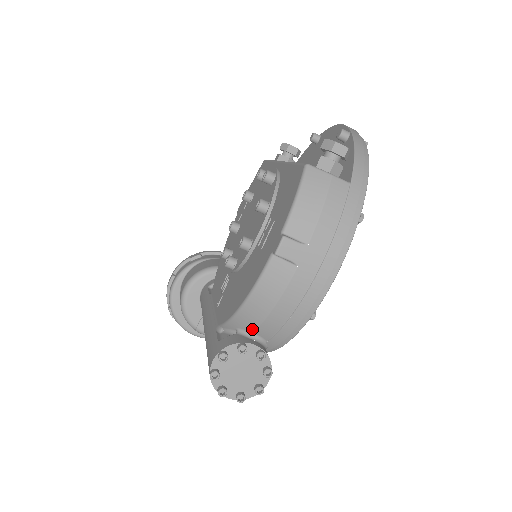
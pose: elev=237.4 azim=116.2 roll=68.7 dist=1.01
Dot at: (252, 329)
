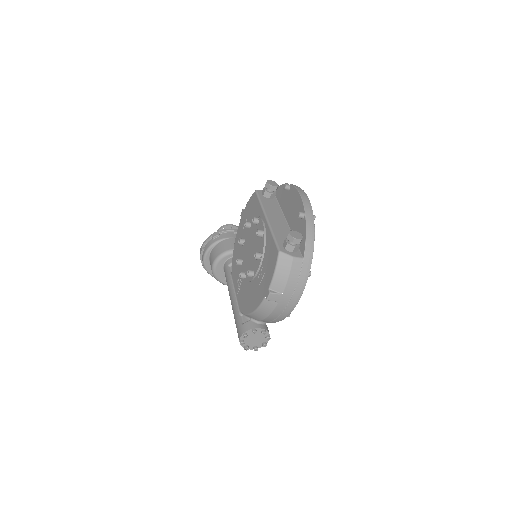
Dot at: (258, 320)
